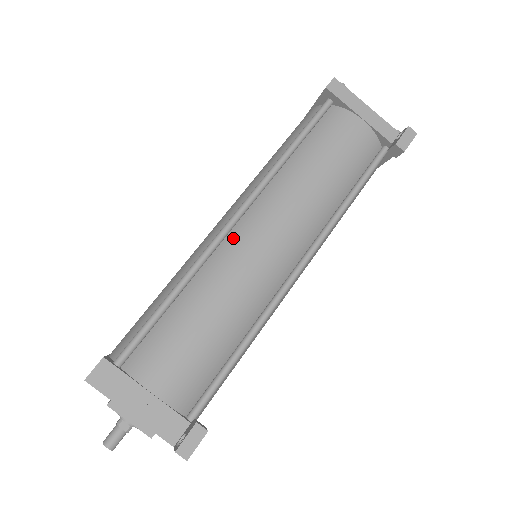
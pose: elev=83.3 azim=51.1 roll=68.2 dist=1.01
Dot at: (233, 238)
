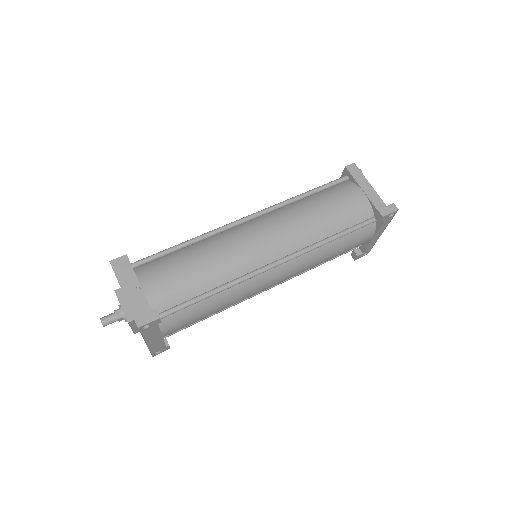
Dot at: (240, 228)
